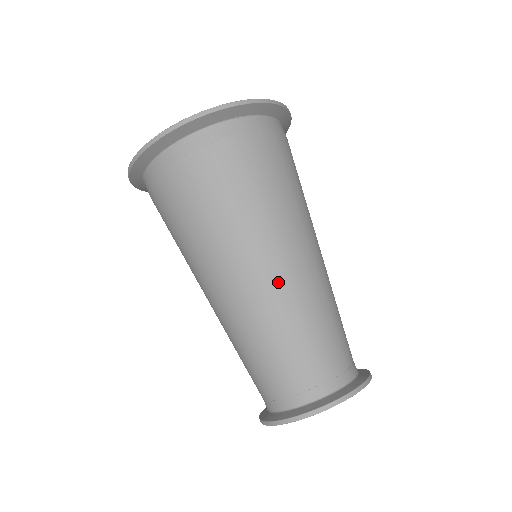
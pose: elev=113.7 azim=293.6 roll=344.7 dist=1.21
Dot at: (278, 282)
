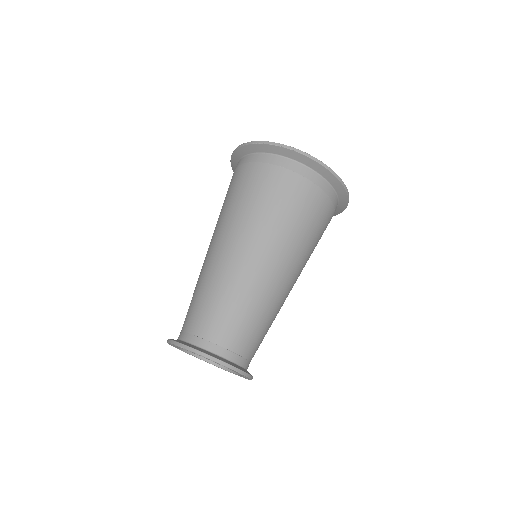
Dot at: (260, 273)
